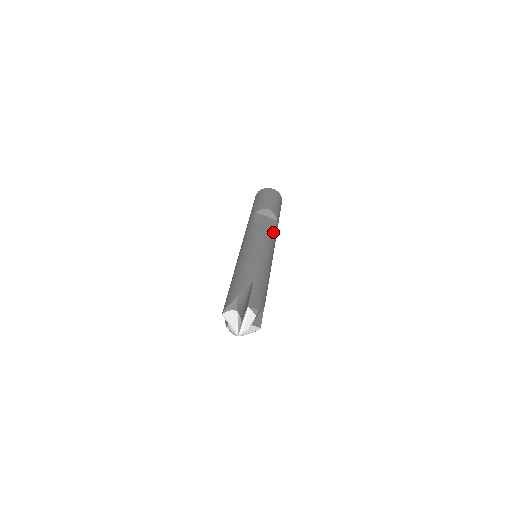
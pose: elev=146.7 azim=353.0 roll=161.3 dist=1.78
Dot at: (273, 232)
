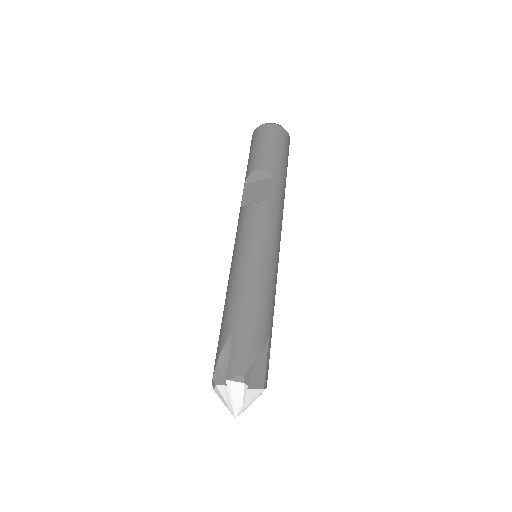
Dot at: (266, 207)
